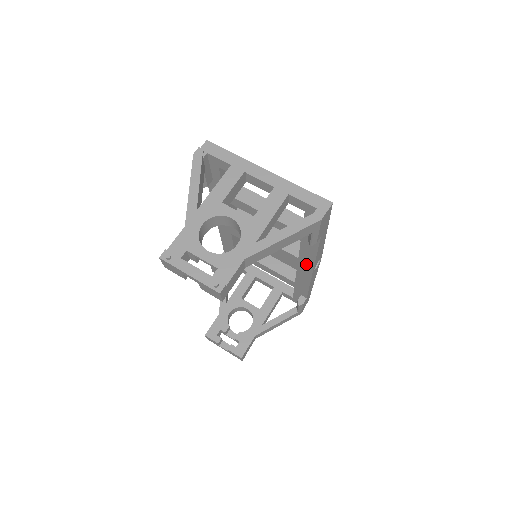
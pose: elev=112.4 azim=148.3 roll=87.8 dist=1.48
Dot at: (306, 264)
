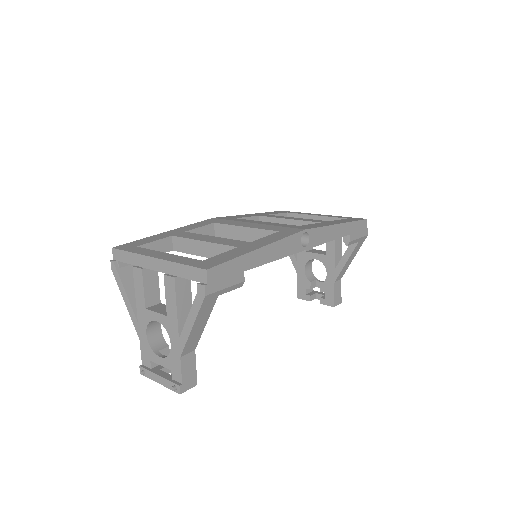
Dot at: occluded
